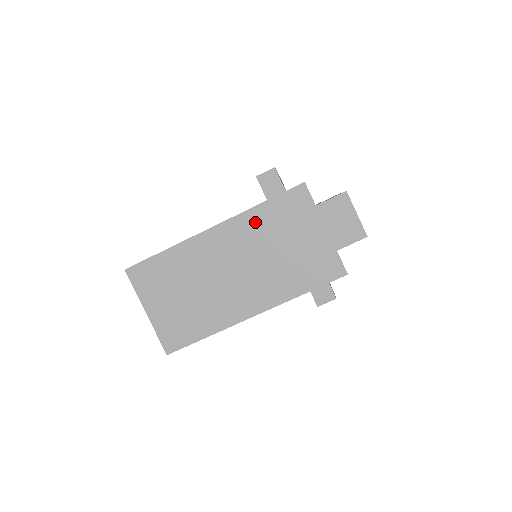
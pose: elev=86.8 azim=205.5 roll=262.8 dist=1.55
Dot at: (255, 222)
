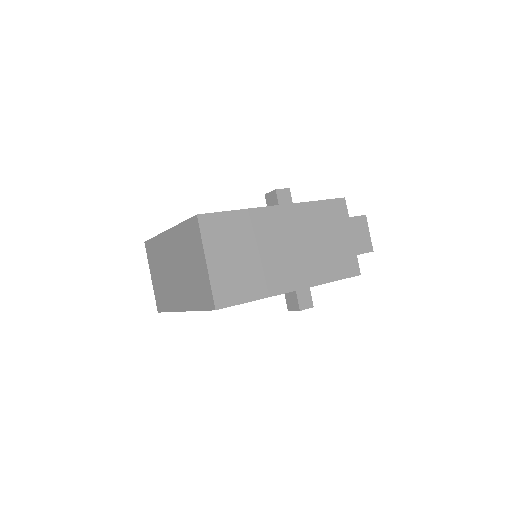
Dot at: (310, 213)
